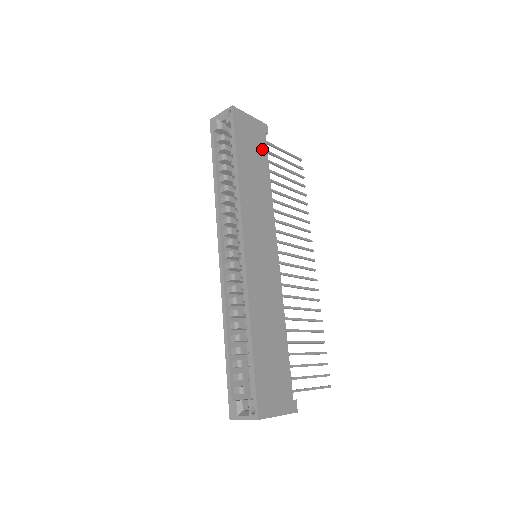
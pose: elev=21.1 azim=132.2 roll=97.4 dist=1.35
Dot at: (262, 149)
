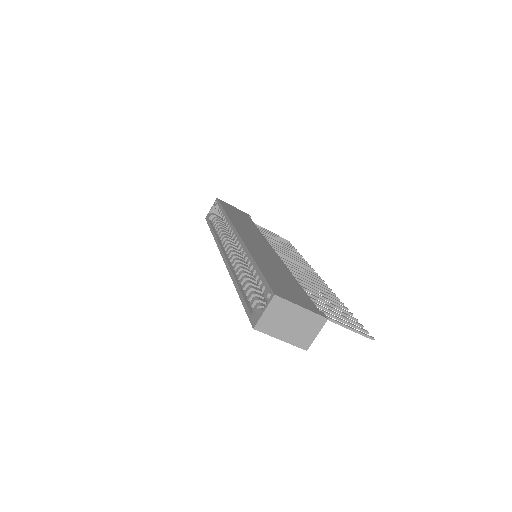
Dot at: (247, 218)
